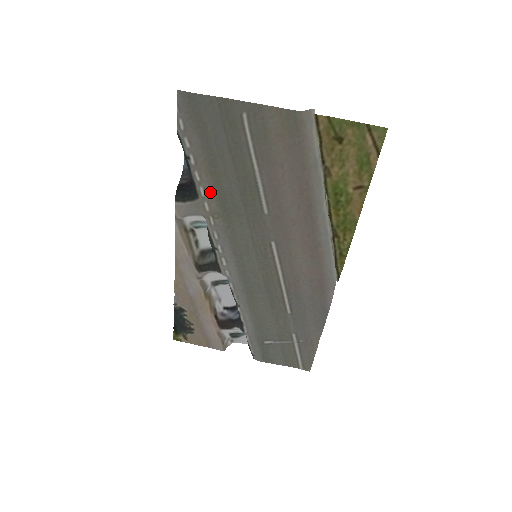
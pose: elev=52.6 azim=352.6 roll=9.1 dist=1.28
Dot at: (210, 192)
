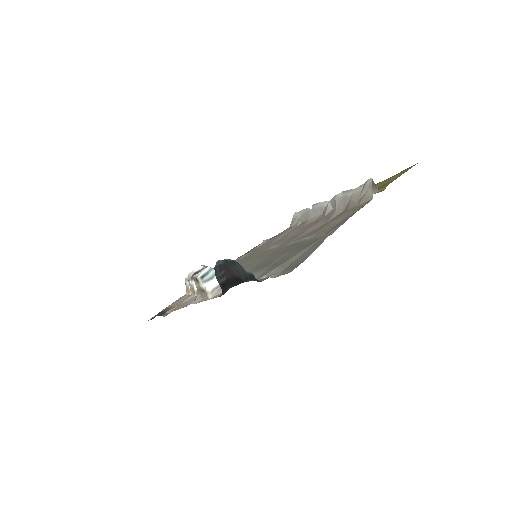
Dot at: (256, 272)
